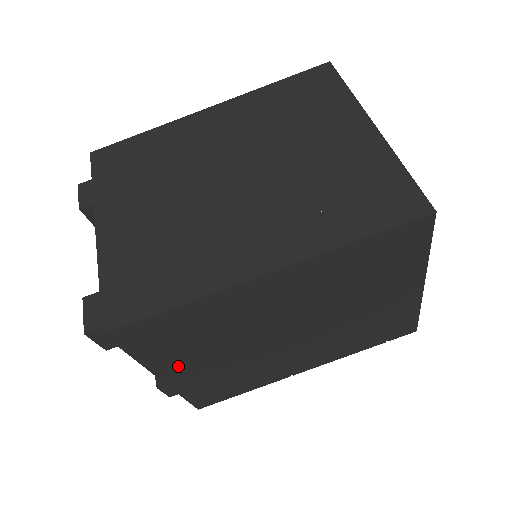
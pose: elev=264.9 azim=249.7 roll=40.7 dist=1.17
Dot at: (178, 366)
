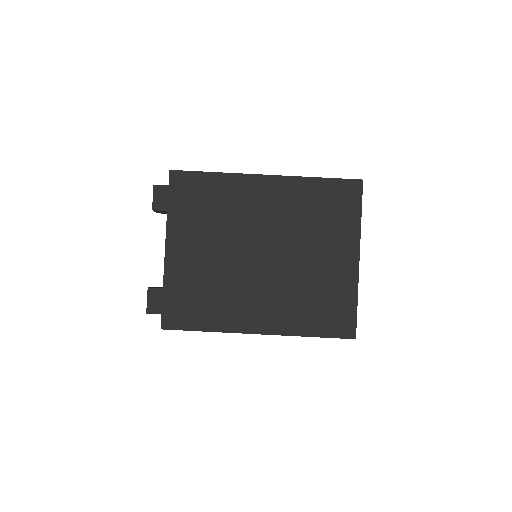
Dot at: occluded
